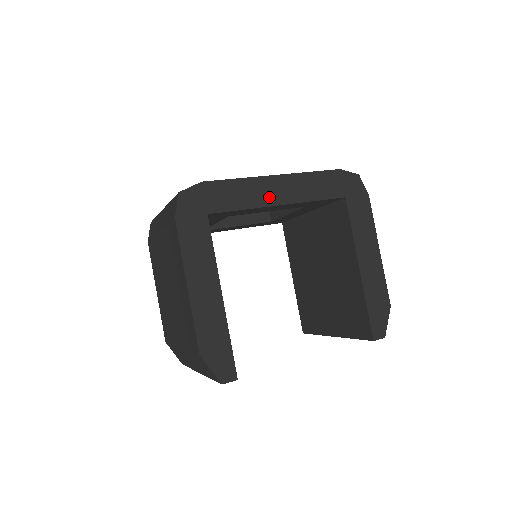
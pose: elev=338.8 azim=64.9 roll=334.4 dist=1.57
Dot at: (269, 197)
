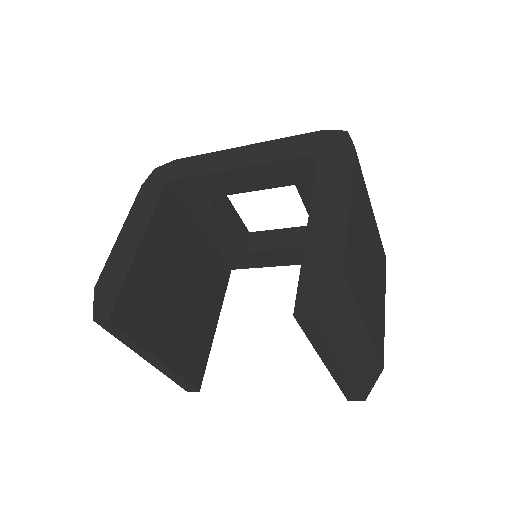
Dot at: (228, 163)
